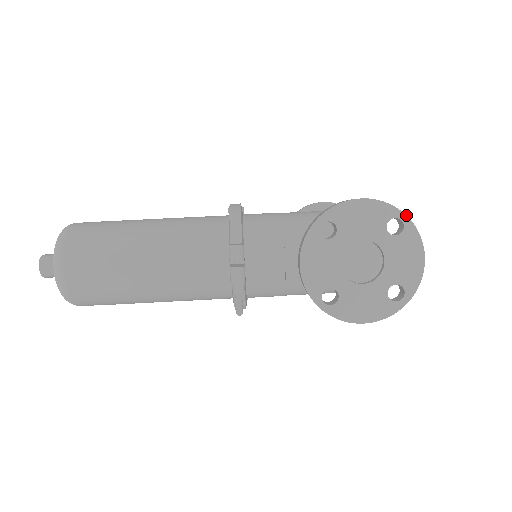
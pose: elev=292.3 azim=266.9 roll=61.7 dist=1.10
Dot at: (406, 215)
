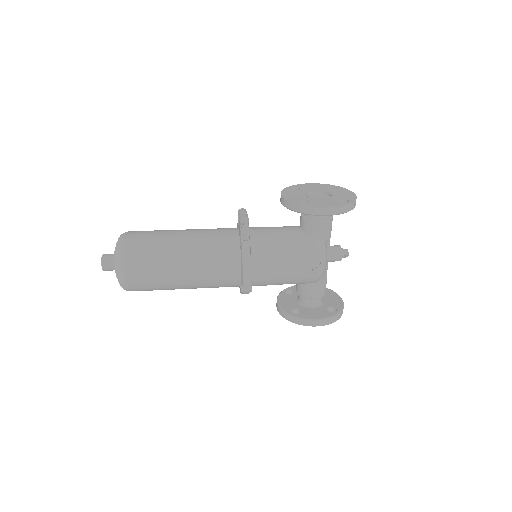
Dot at: (337, 186)
